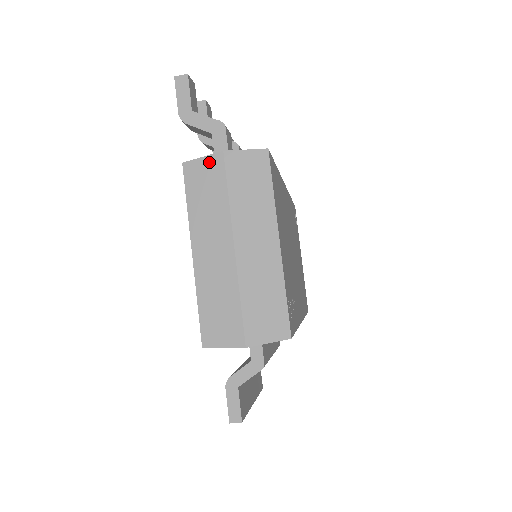
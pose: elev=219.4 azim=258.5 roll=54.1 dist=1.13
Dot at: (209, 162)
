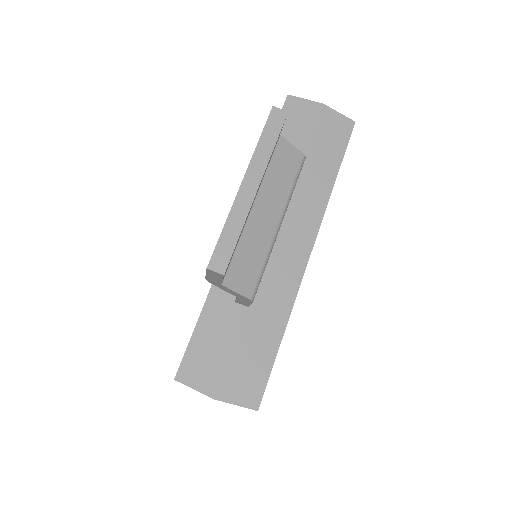
Dot at: occluded
